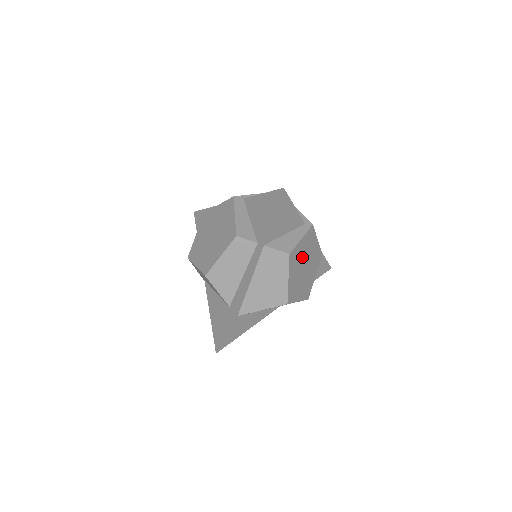
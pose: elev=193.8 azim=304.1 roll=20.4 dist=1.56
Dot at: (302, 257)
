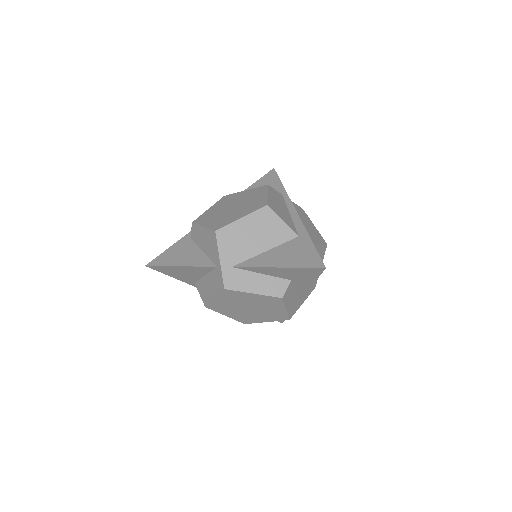
Dot at: occluded
